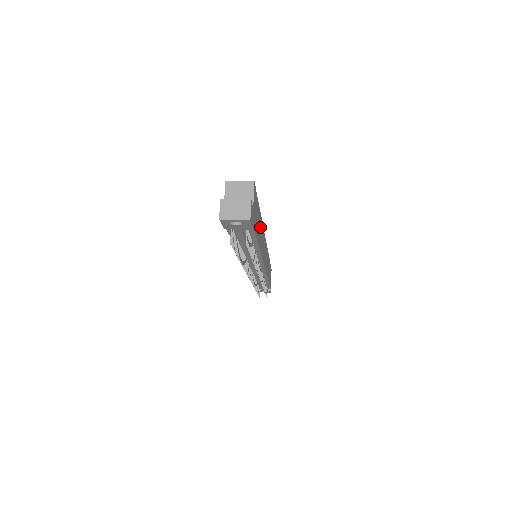
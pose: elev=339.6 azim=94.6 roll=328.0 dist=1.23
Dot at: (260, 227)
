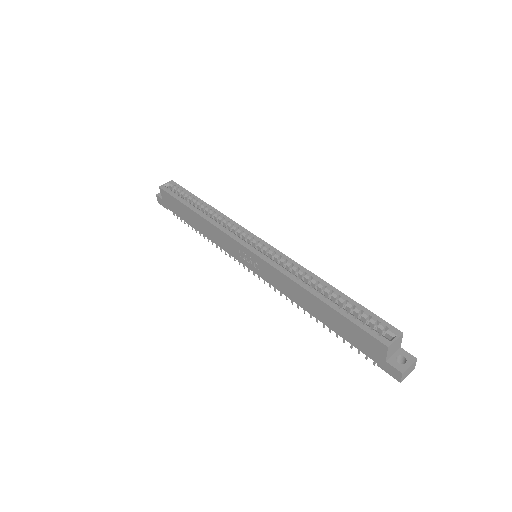
Dot at: occluded
